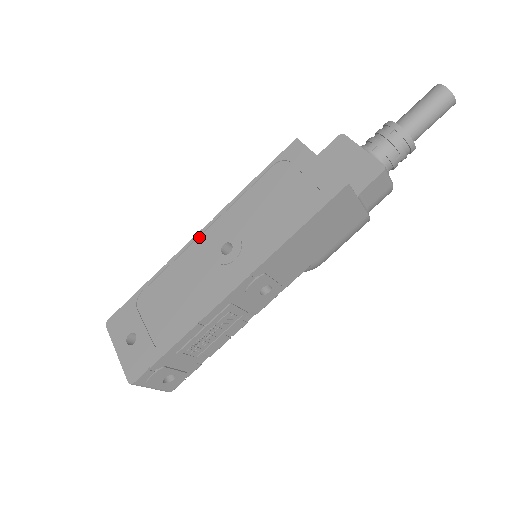
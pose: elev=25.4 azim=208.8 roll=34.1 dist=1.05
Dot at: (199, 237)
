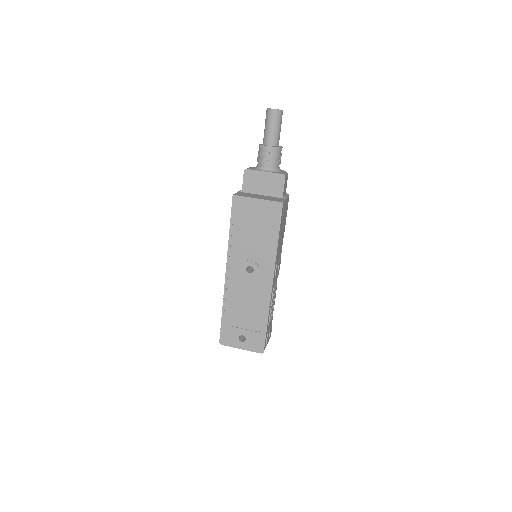
Dot at: (228, 275)
